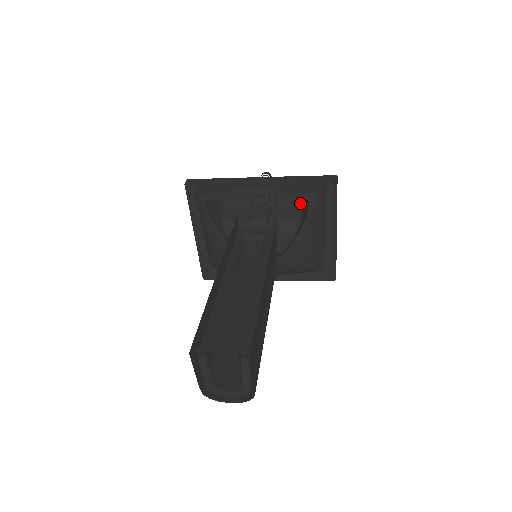
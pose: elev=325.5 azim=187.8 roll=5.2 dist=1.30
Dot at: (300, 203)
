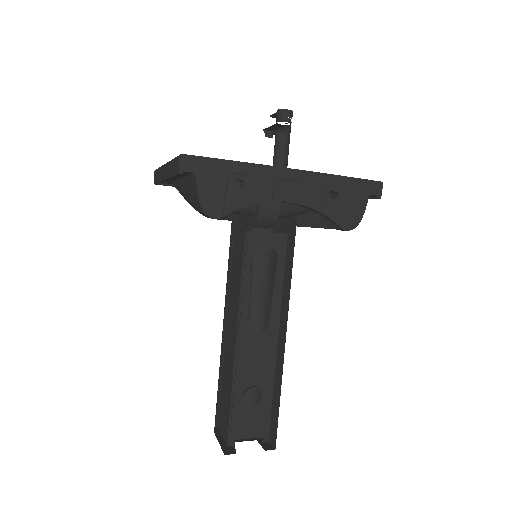
Dot at: occluded
